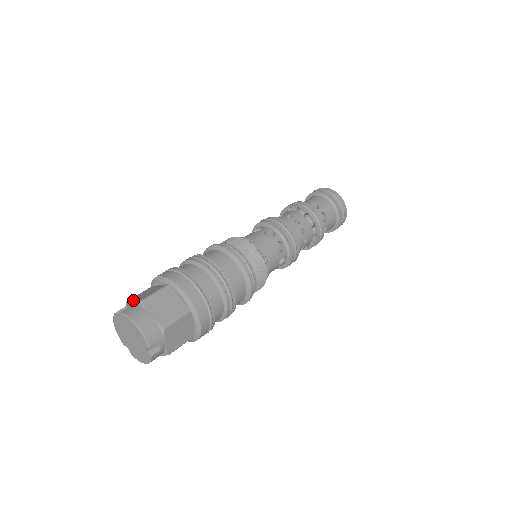
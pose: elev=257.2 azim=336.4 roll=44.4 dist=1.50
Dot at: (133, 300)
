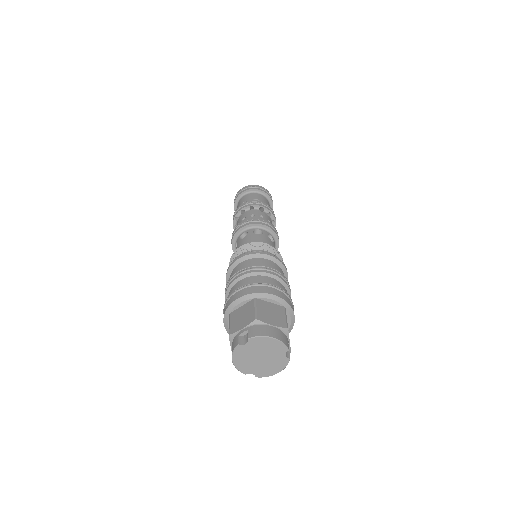
Dot at: (240, 327)
